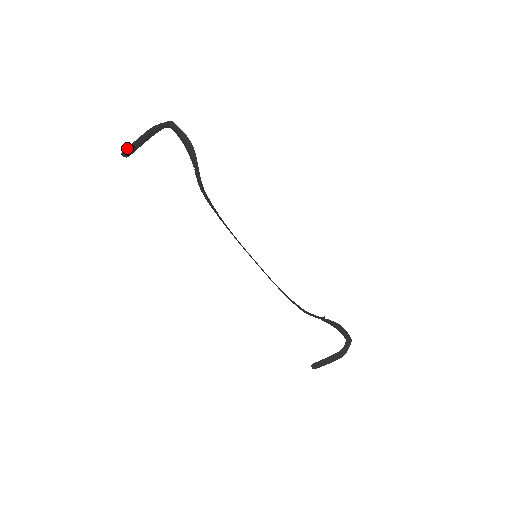
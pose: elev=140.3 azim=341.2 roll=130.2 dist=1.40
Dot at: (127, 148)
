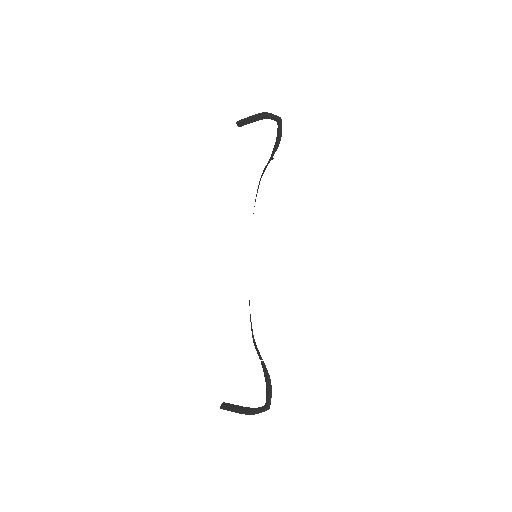
Dot at: (242, 119)
